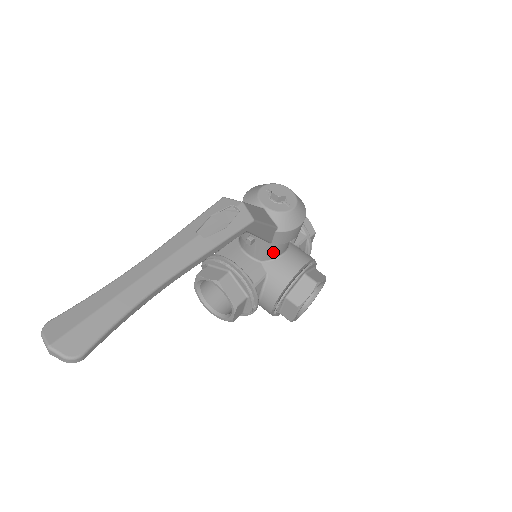
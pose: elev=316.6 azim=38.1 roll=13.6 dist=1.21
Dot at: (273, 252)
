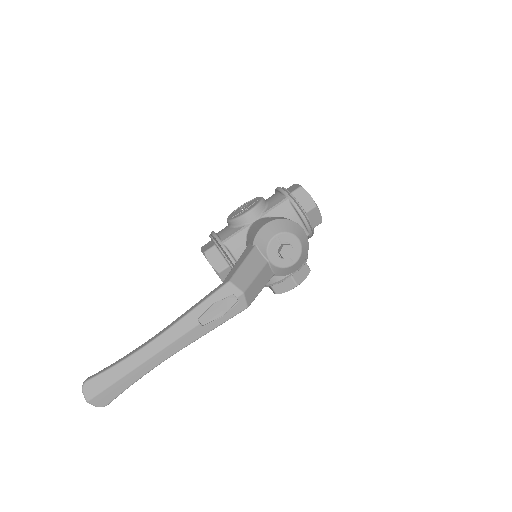
Dot at: occluded
